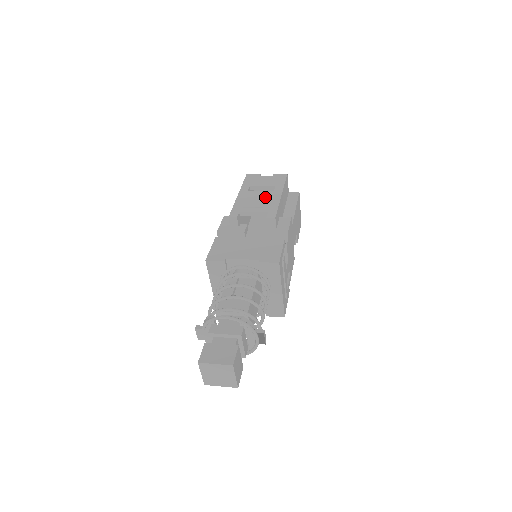
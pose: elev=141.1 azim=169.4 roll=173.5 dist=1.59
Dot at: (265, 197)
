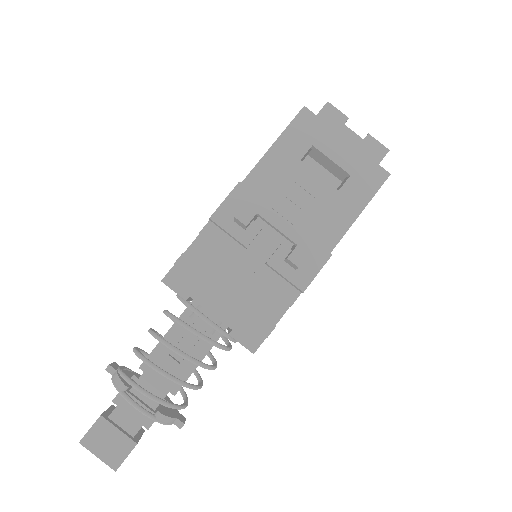
Dot at: (316, 200)
